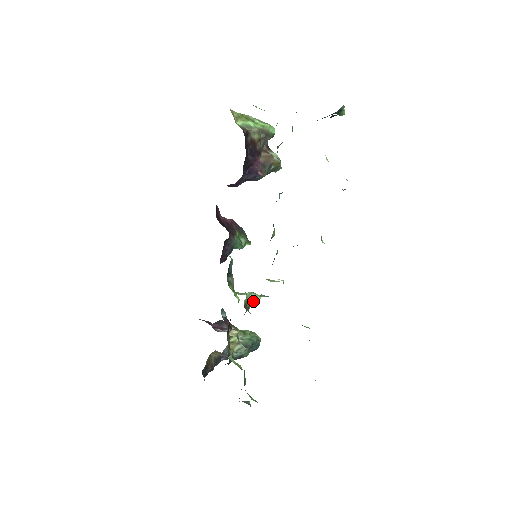
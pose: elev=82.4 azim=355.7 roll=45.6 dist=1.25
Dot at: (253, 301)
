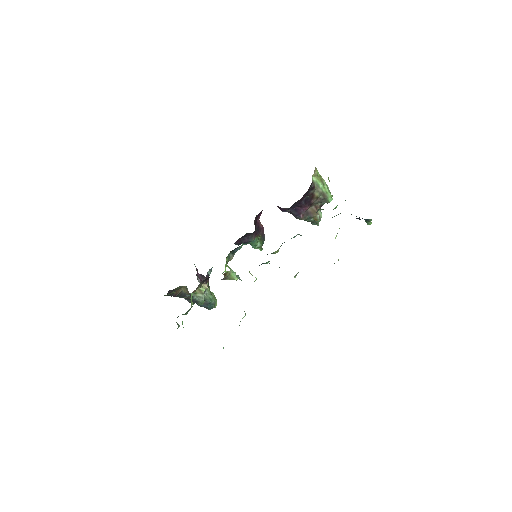
Dot at: (232, 277)
